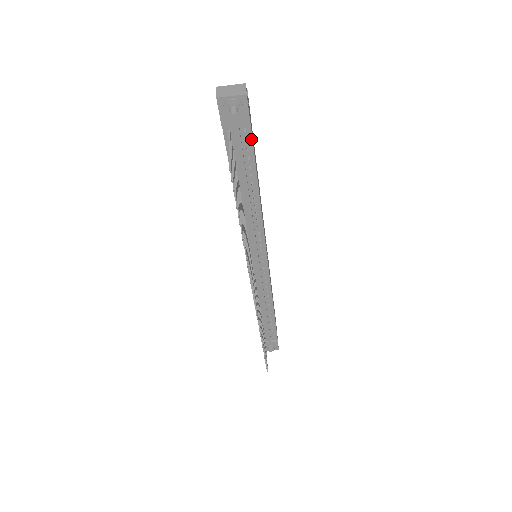
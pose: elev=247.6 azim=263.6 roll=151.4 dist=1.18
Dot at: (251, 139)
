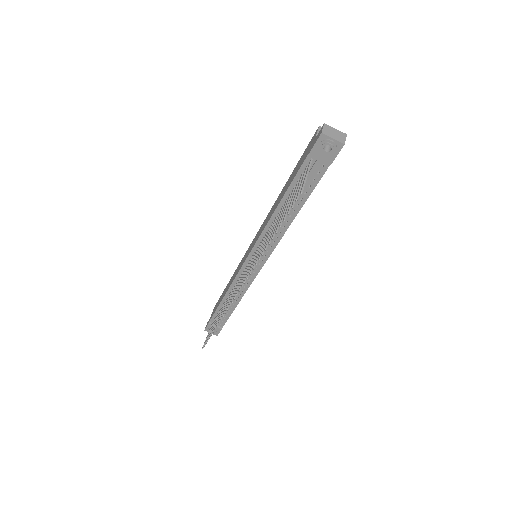
Dot at: (322, 175)
